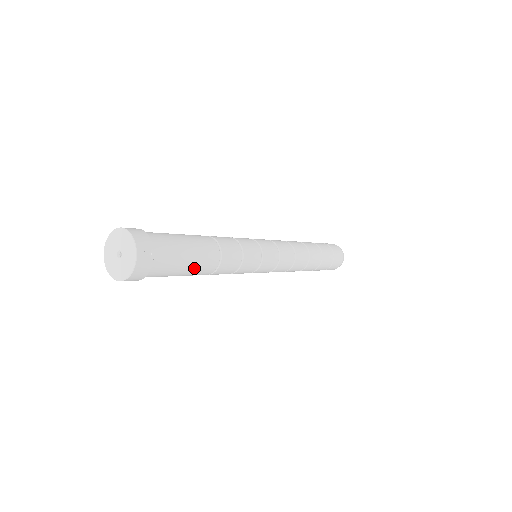
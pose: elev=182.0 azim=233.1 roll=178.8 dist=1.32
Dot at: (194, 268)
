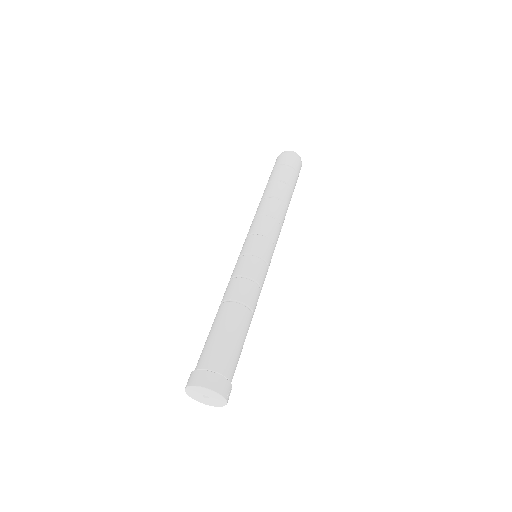
Dot at: occluded
